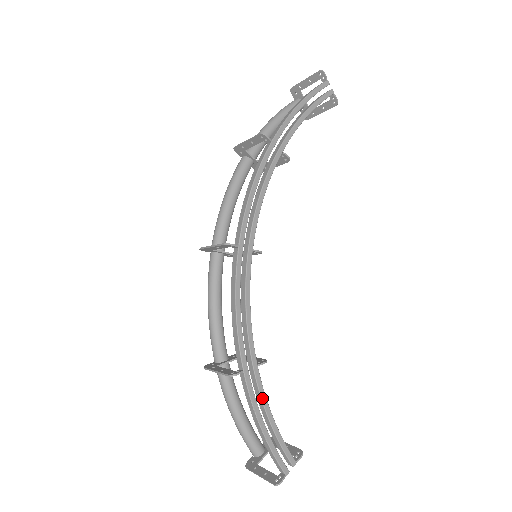
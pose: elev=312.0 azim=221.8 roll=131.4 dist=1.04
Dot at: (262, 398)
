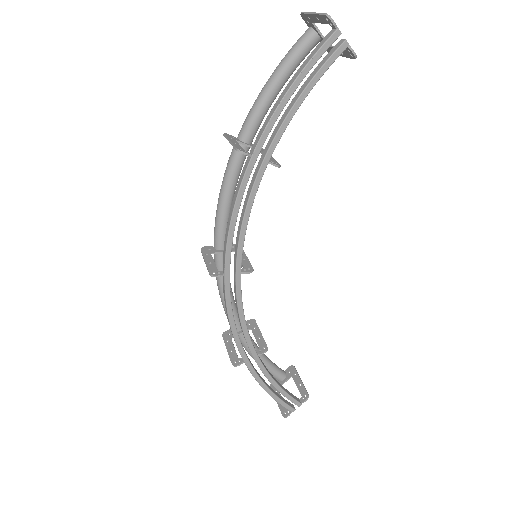
Dot at: (265, 374)
